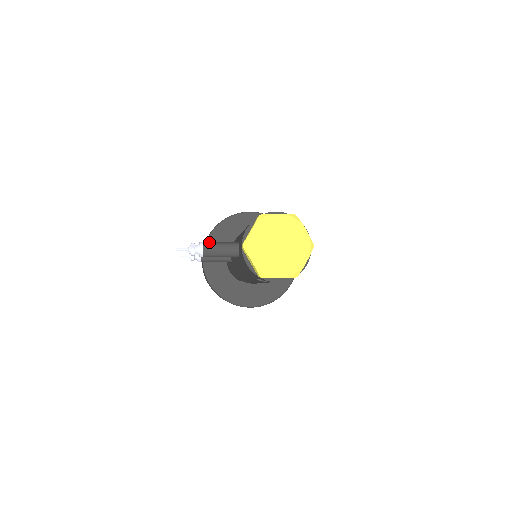
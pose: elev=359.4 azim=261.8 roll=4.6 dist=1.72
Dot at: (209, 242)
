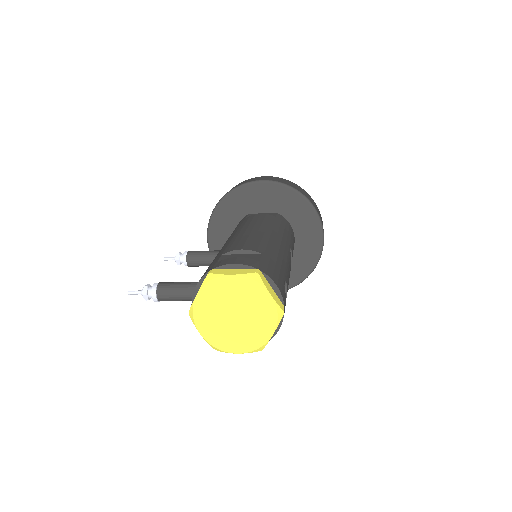
Dot at: (165, 285)
